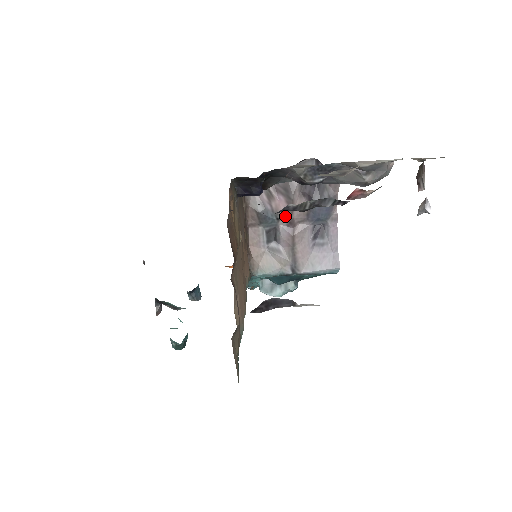
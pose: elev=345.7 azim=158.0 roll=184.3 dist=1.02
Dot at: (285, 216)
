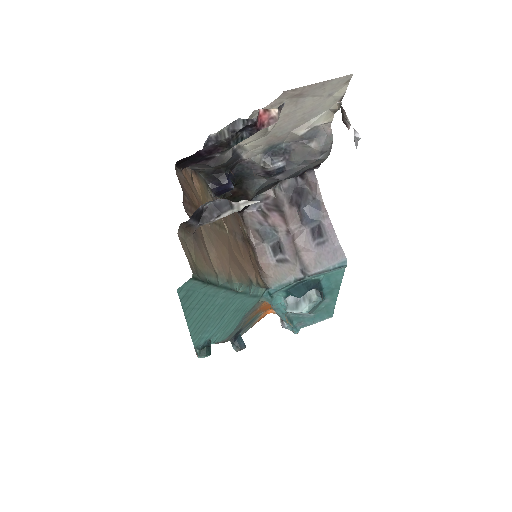
Dot at: (282, 227)
